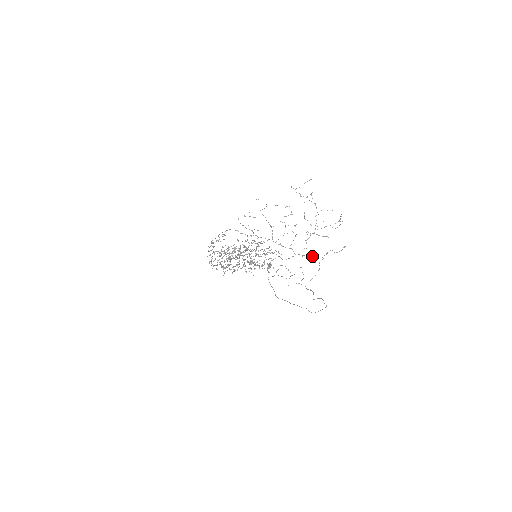
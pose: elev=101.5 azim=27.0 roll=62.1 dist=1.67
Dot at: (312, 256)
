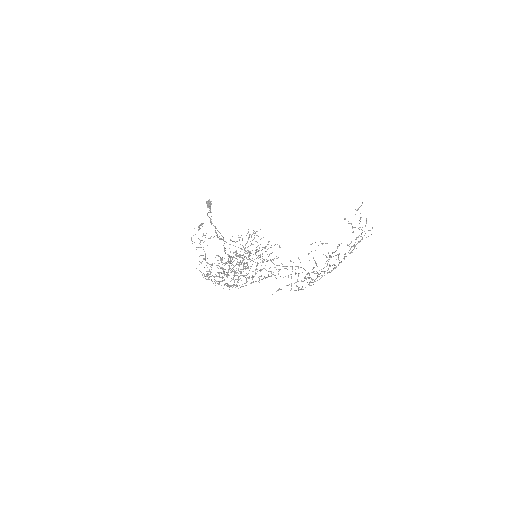
Dot at: (336, 267)
